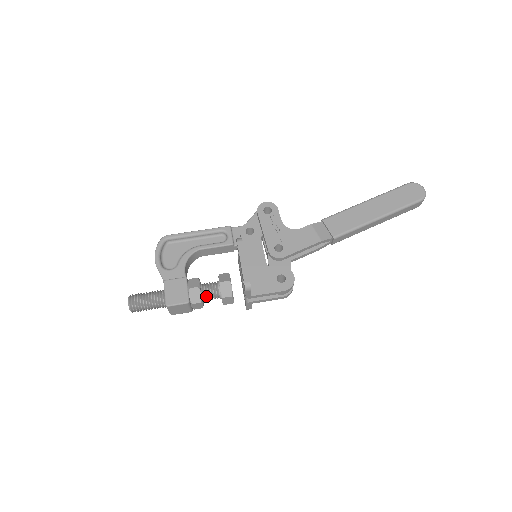
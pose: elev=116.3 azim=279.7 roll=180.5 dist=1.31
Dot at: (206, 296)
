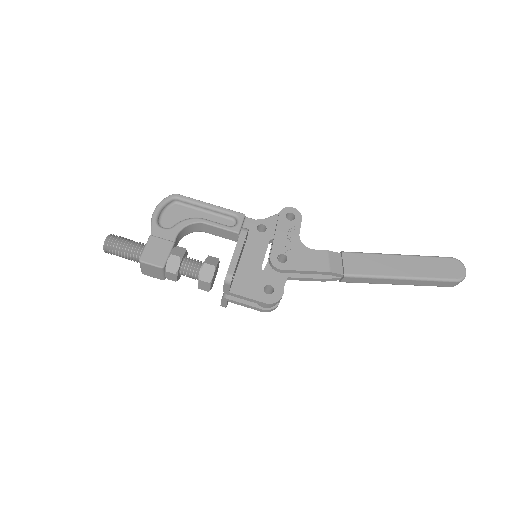
Dot at: (184, 270)
